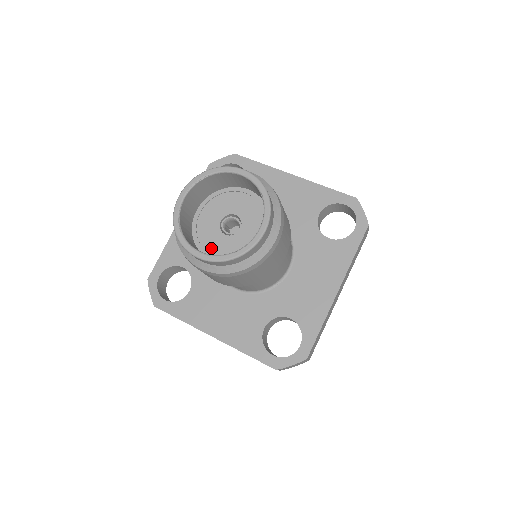
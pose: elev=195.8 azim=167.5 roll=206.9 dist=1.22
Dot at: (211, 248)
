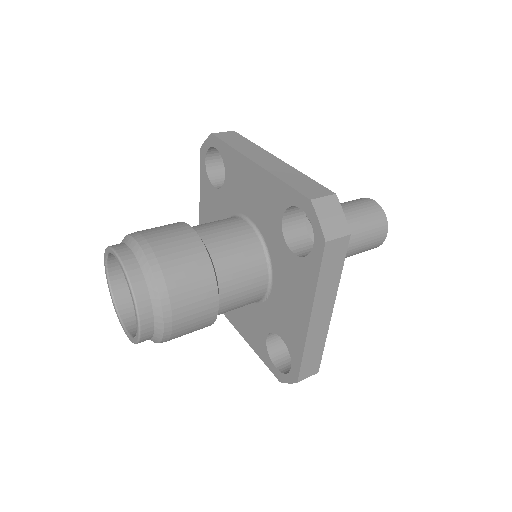
Dot at: occluded
